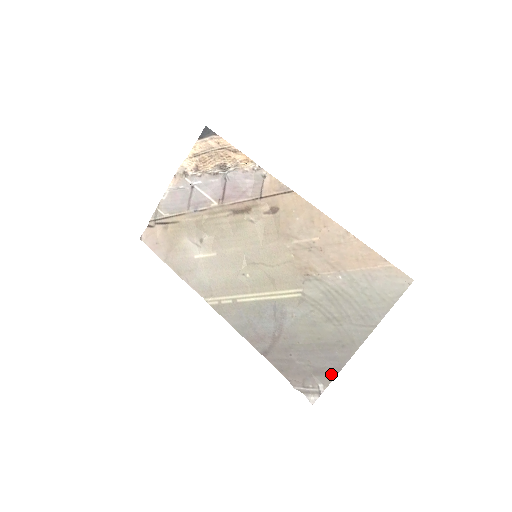
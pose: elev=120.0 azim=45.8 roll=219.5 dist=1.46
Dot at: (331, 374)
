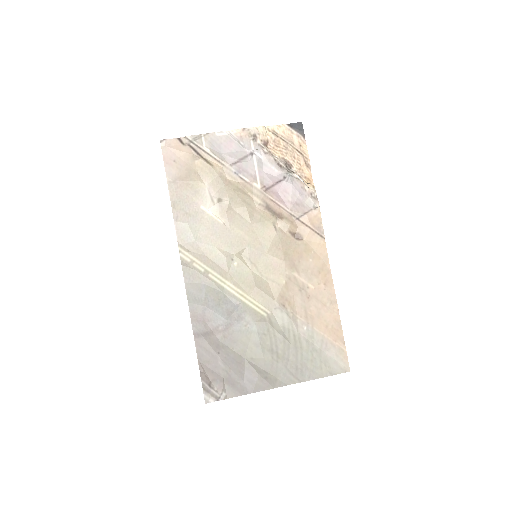
Dot at: (239, 391)
